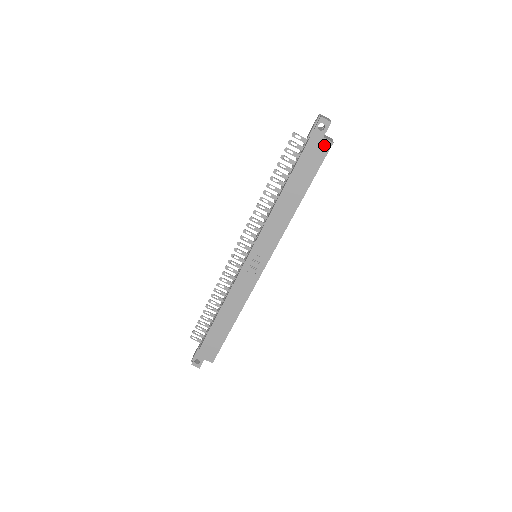
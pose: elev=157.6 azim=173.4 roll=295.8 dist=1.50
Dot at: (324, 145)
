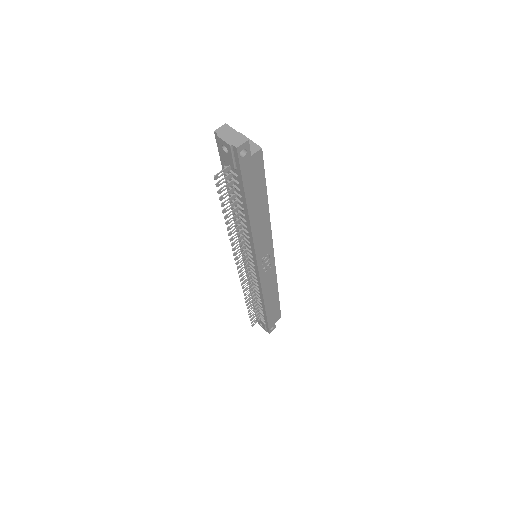
Dot at: (256, 159)
